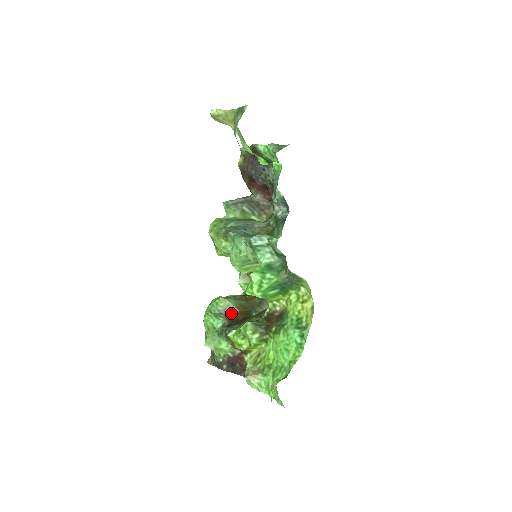
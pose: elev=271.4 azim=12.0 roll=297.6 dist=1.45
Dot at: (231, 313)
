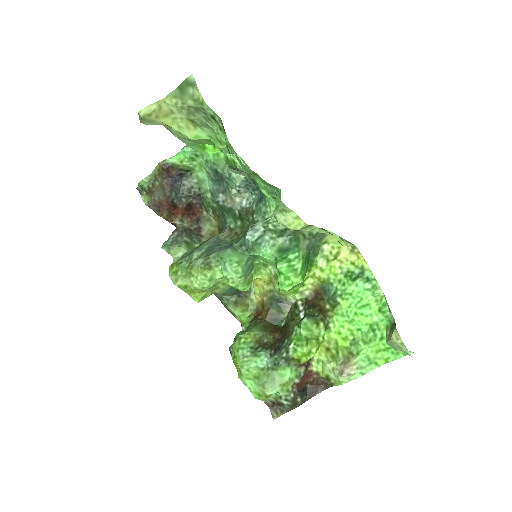
Dot at: (264, 341)
